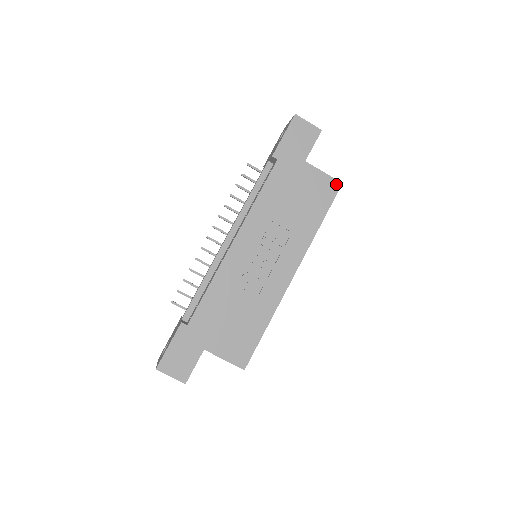
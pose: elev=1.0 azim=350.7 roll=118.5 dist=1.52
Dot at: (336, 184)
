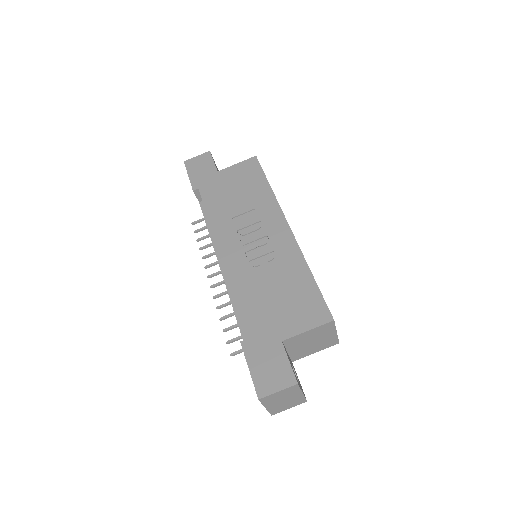
Dot at: (252, 160)
